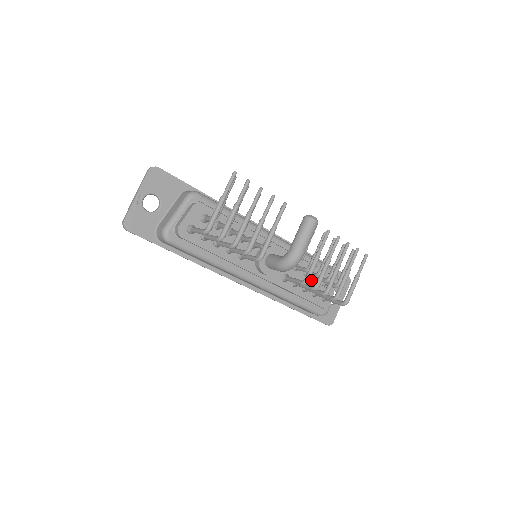
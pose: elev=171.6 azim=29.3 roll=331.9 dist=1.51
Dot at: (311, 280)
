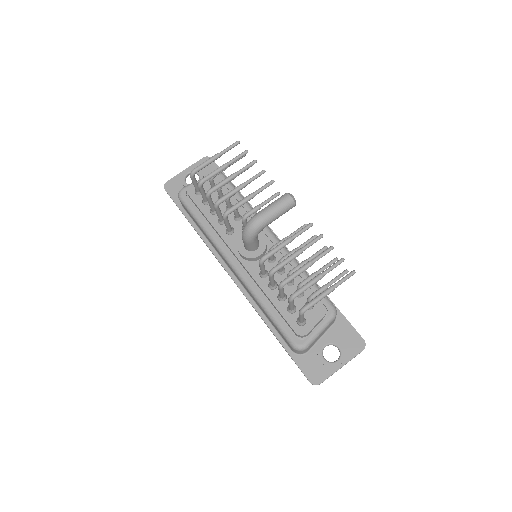
Dot at: occluded
